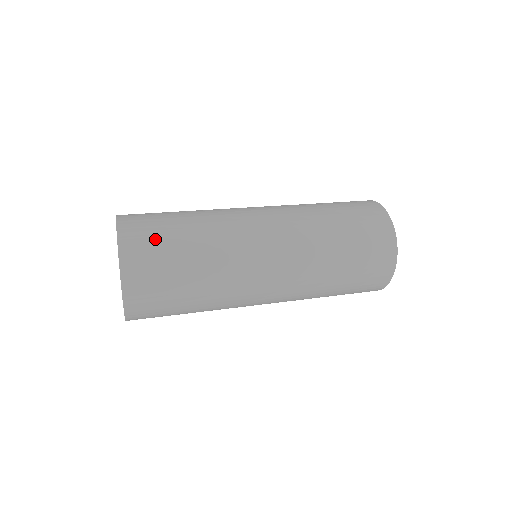
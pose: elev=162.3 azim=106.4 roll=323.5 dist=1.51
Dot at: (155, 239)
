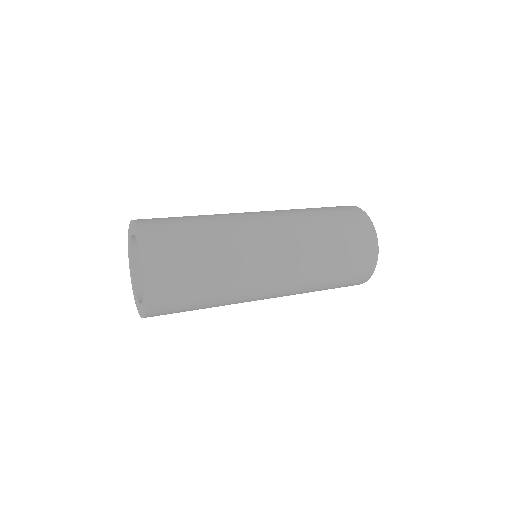
Dot at: (180, 282)
